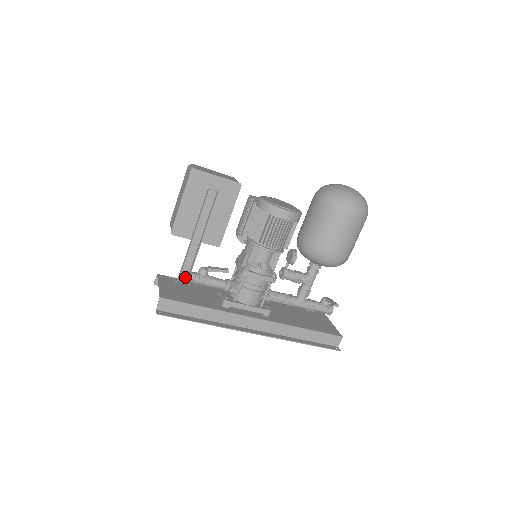
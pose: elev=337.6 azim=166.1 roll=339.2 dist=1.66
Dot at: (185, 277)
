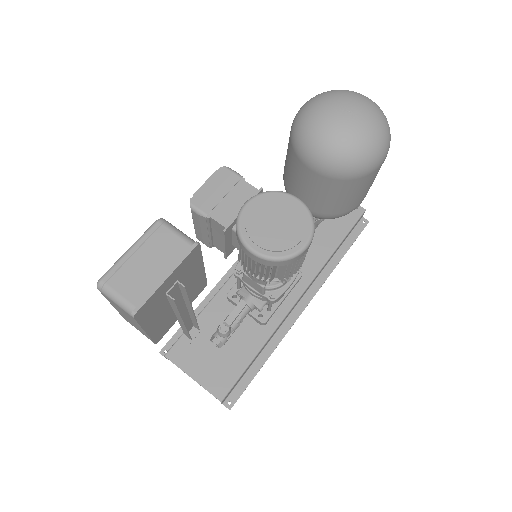
Dot at: (191, 327)
